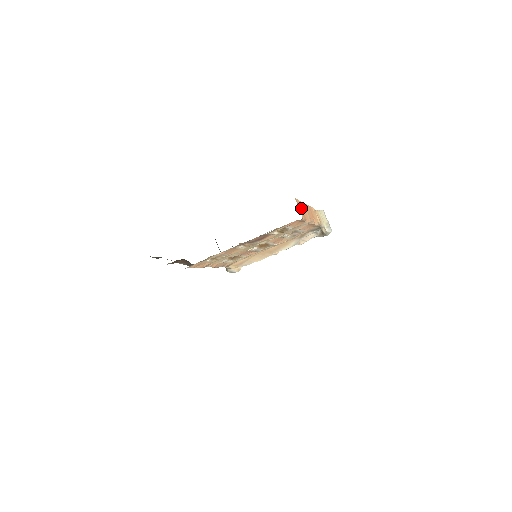
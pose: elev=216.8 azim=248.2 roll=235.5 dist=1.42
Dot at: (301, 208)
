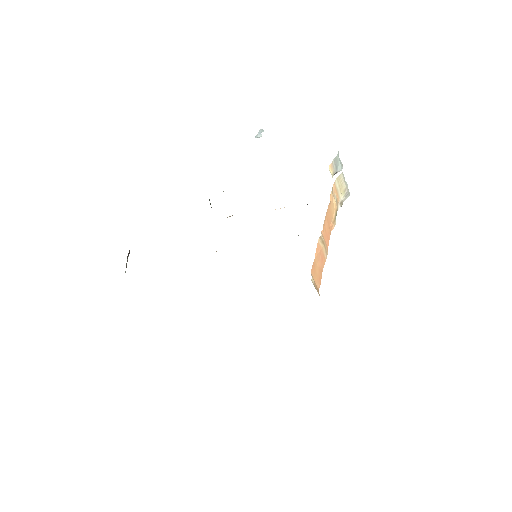
Dot at: (317, 264)
